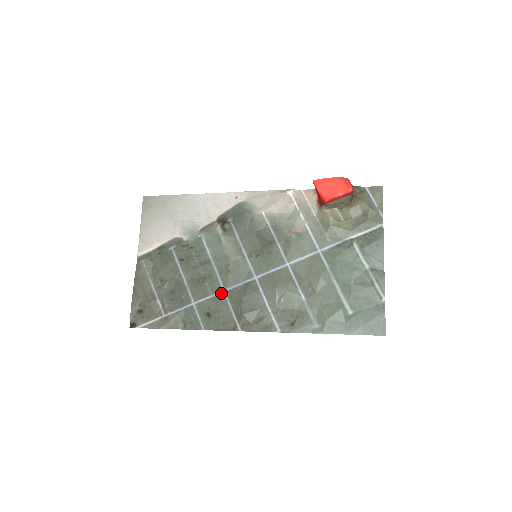
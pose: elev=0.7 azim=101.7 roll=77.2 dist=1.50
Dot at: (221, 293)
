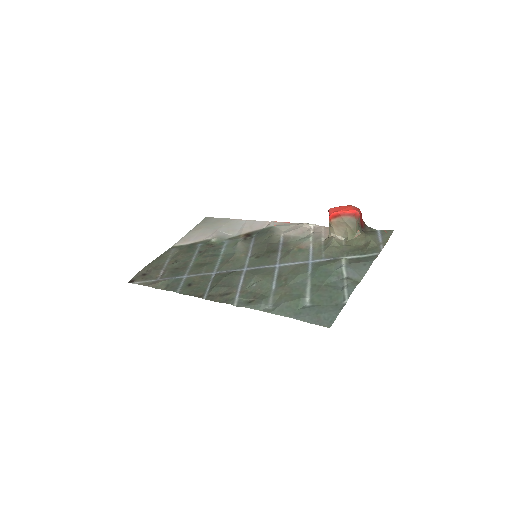
Dot at: (211, 274)
